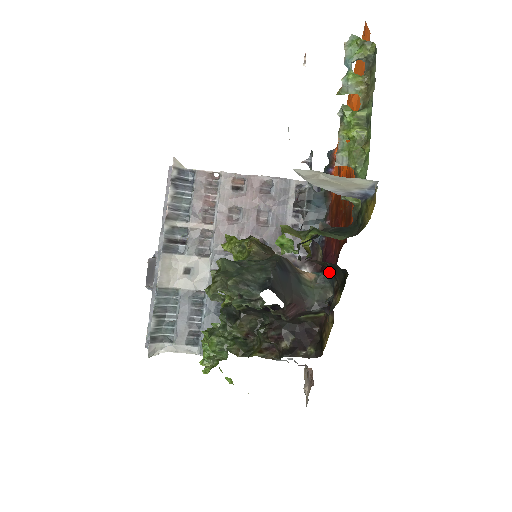
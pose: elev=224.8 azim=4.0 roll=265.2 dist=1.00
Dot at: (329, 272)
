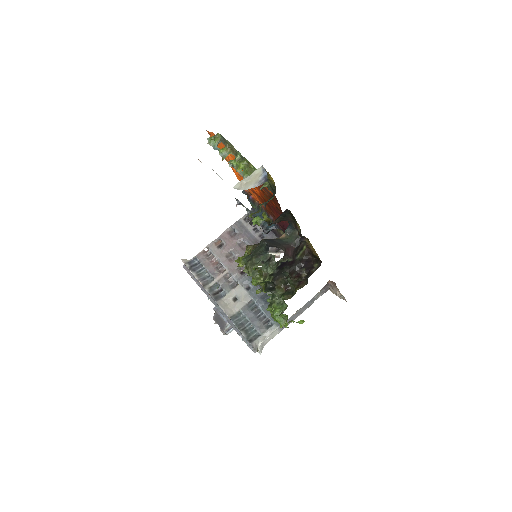
Dot at: (288, 226)
